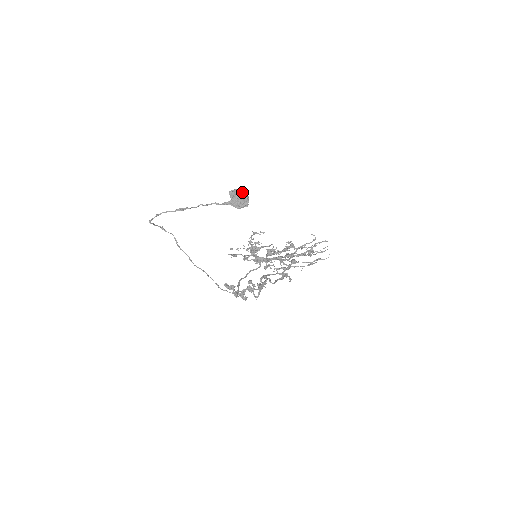
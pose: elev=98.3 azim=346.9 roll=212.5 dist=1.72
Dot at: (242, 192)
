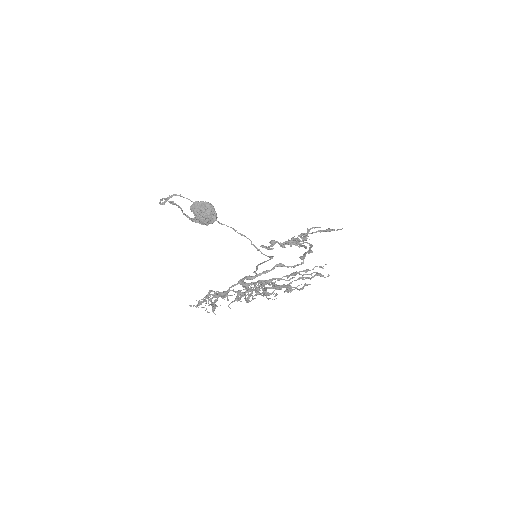
Dot at: (201, 209)
